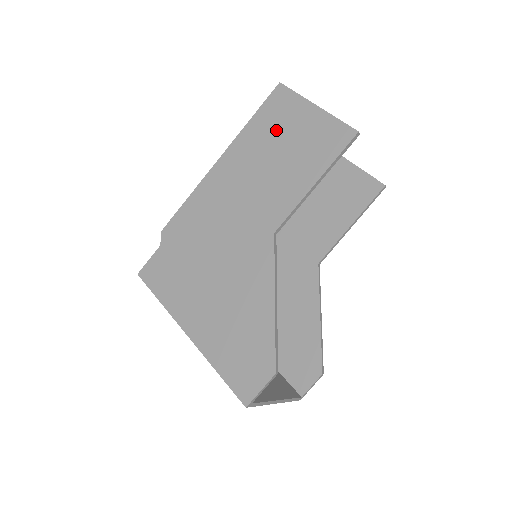
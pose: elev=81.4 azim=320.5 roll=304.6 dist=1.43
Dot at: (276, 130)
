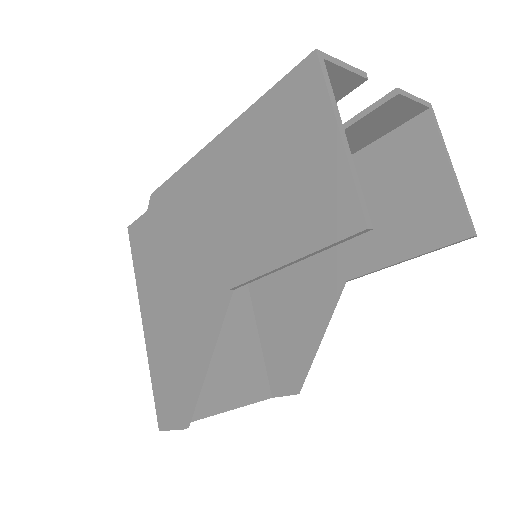
Dot at: (280, 140)
